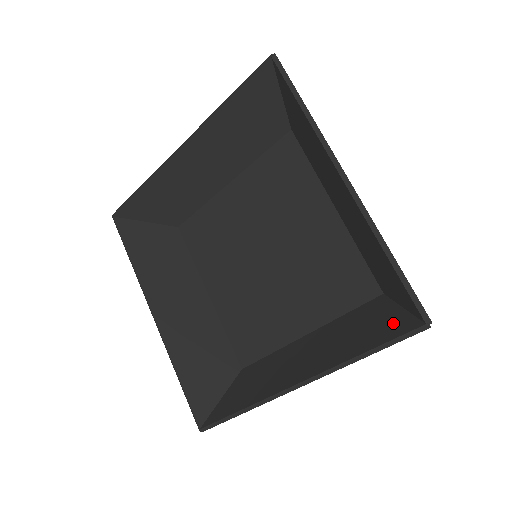
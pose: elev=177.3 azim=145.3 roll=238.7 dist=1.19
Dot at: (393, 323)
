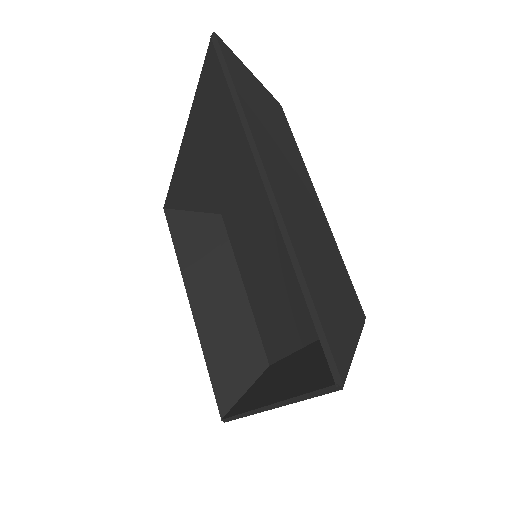
Dot at: occluded
